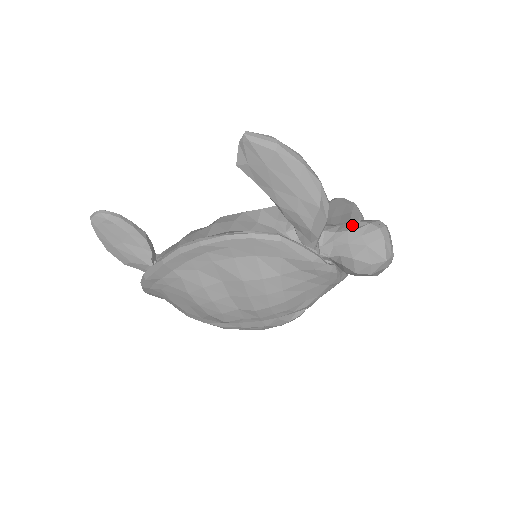
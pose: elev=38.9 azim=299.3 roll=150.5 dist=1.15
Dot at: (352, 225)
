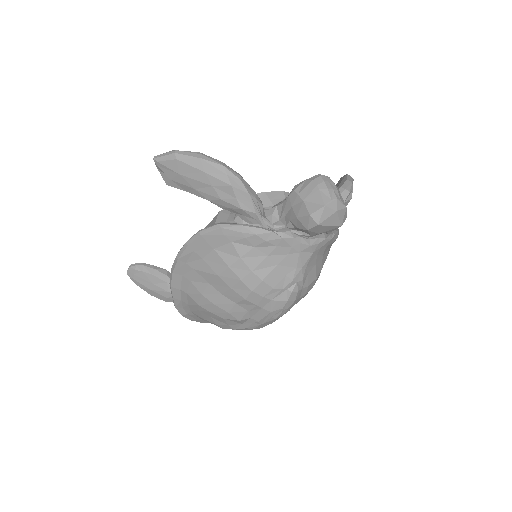
Dot at: (292, 190)
